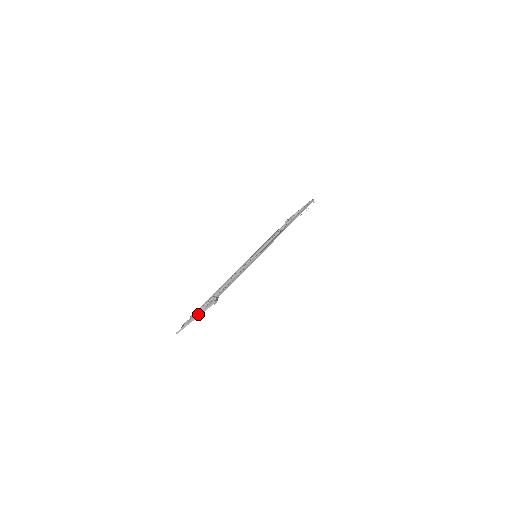
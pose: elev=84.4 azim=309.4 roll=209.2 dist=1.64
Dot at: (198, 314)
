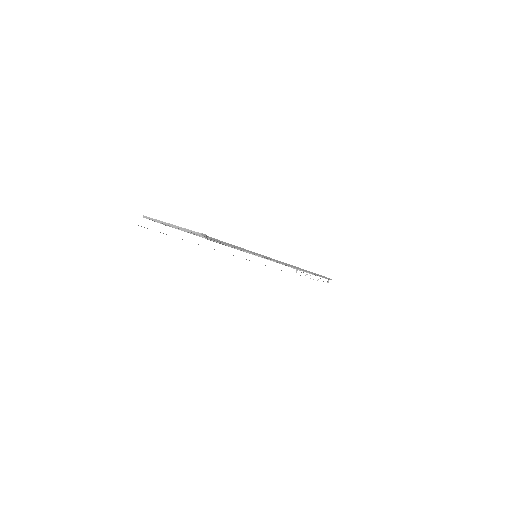
Dot at: occluded
